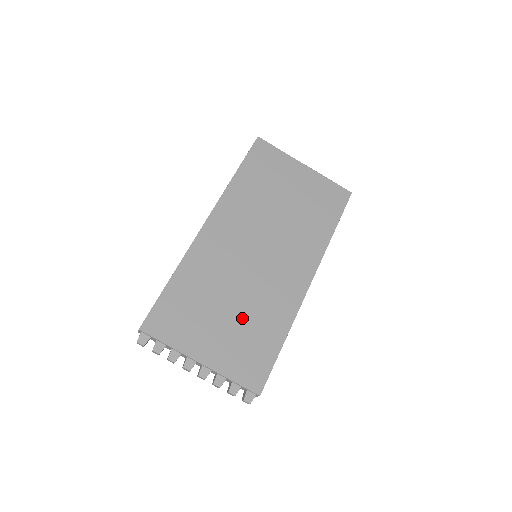
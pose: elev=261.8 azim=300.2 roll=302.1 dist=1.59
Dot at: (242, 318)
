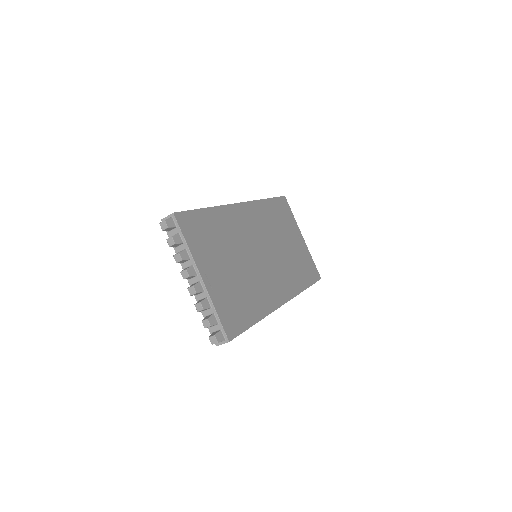
Dot at: (239, 279)
